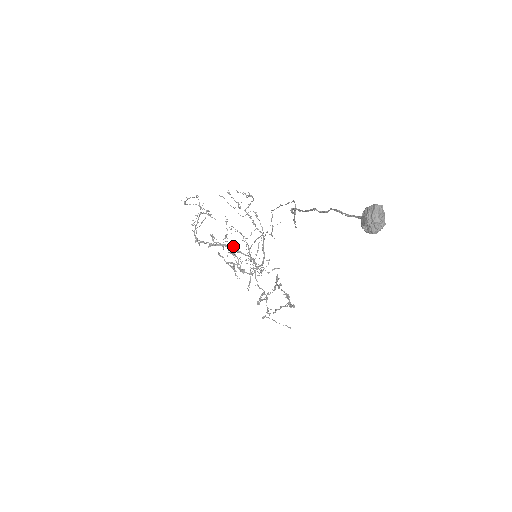
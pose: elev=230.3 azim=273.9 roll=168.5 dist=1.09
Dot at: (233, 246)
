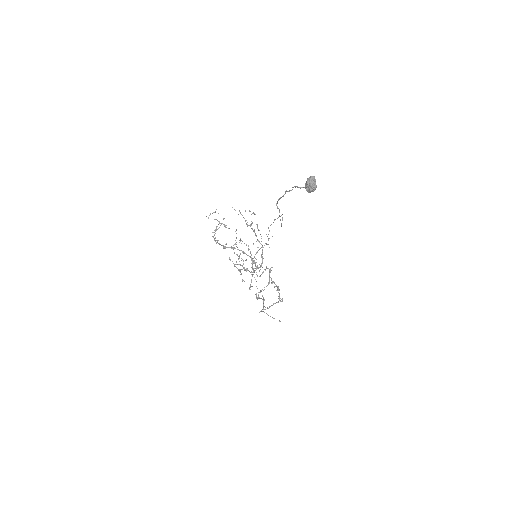
Dot at: occluded
